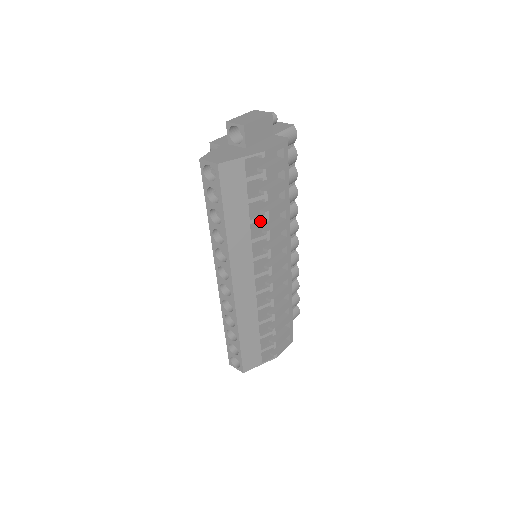
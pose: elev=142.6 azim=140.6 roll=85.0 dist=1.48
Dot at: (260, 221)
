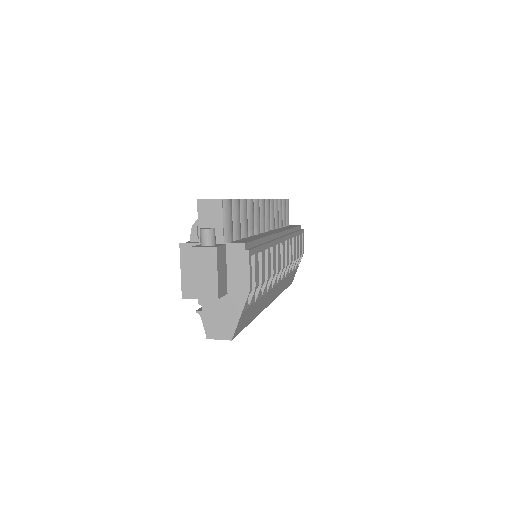
Dot at: occluded
